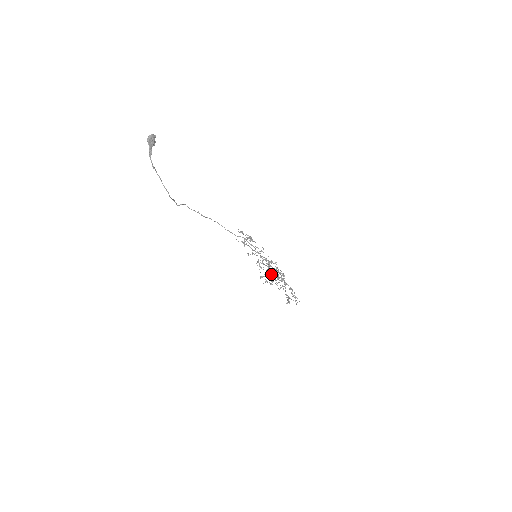
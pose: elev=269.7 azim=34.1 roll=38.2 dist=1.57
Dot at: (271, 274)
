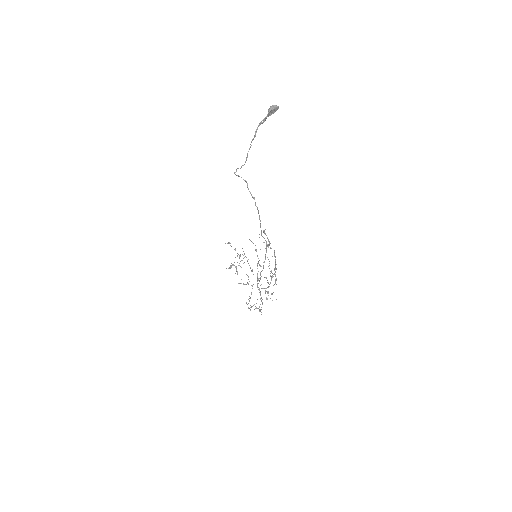
Dot at: (238, 265)
